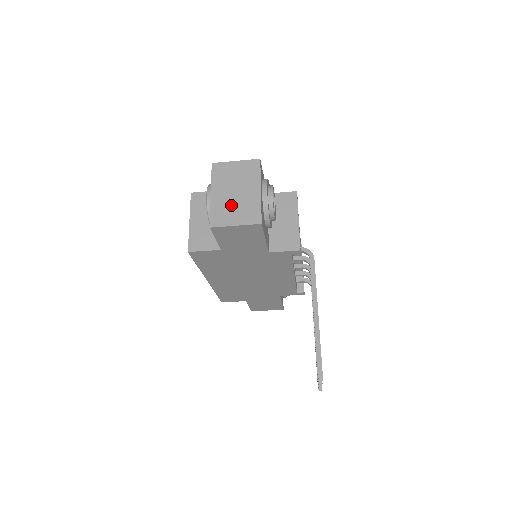
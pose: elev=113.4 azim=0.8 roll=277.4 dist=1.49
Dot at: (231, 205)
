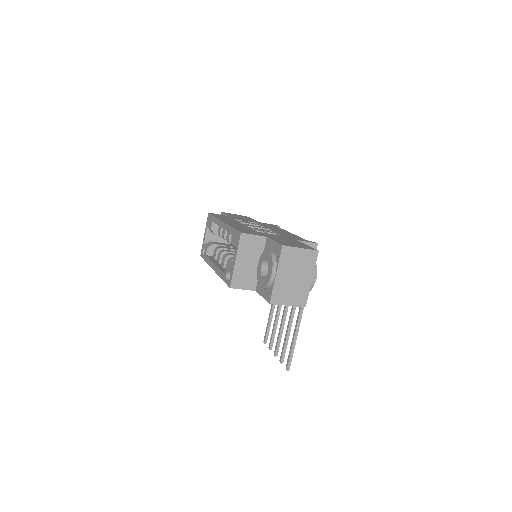
Dot at: (289, 288)
